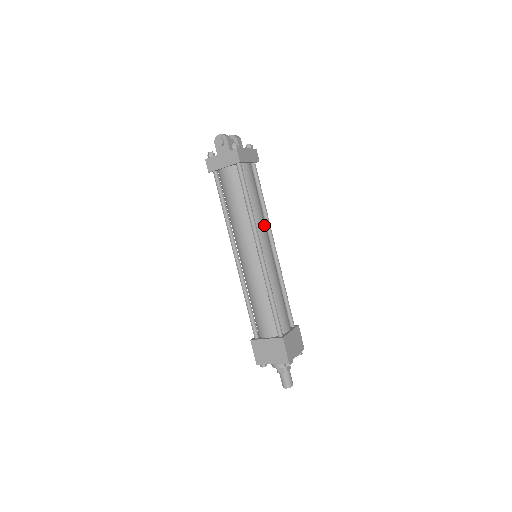
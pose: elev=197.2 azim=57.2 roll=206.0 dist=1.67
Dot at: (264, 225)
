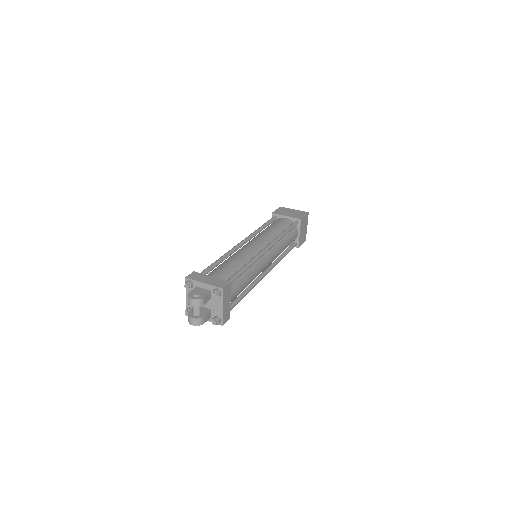
Dot at: (258, 269)
